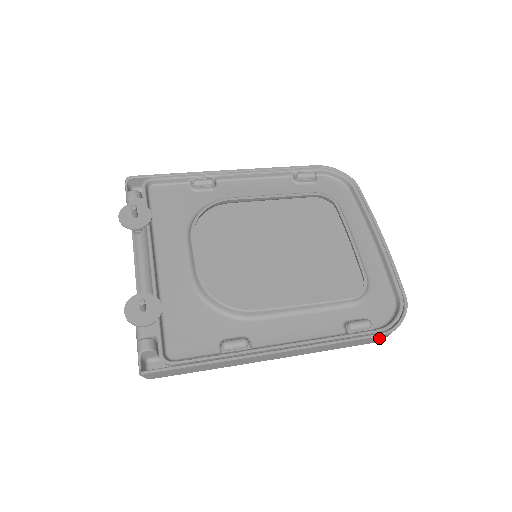
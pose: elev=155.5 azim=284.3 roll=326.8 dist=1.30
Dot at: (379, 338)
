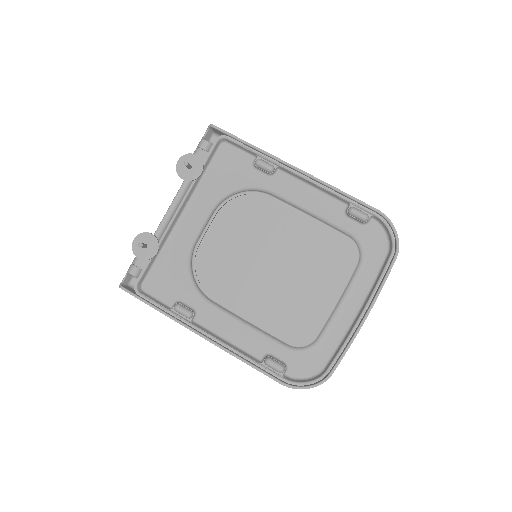
Dot at: (283, 383)
